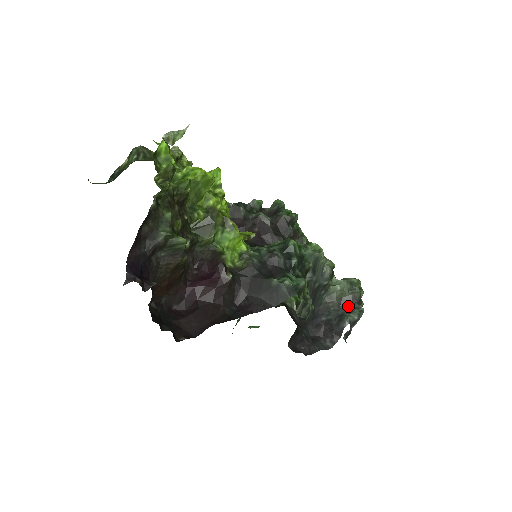
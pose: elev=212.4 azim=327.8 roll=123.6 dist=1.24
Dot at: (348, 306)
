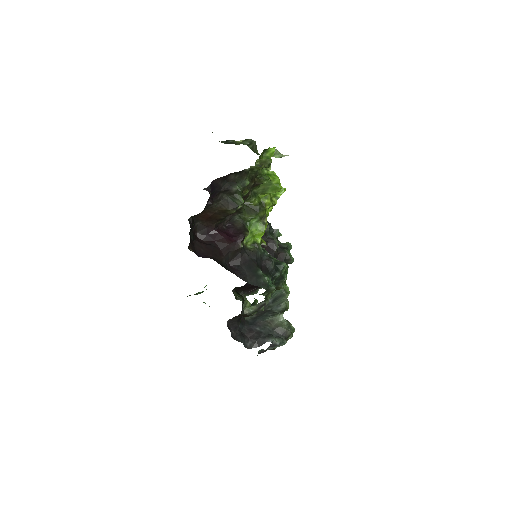
Dot at: (278, 334)
